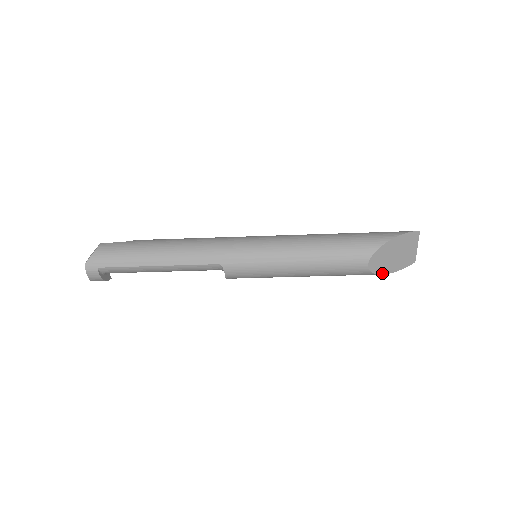
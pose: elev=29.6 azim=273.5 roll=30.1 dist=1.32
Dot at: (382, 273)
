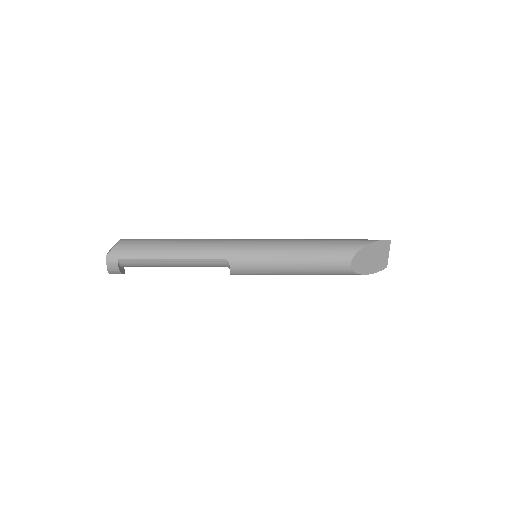
Dot at: (361, 273)
